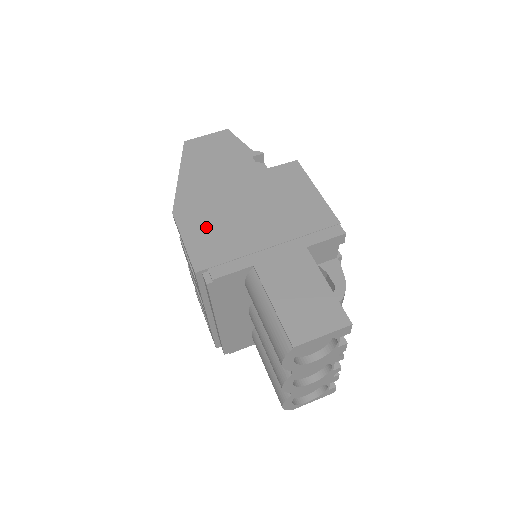
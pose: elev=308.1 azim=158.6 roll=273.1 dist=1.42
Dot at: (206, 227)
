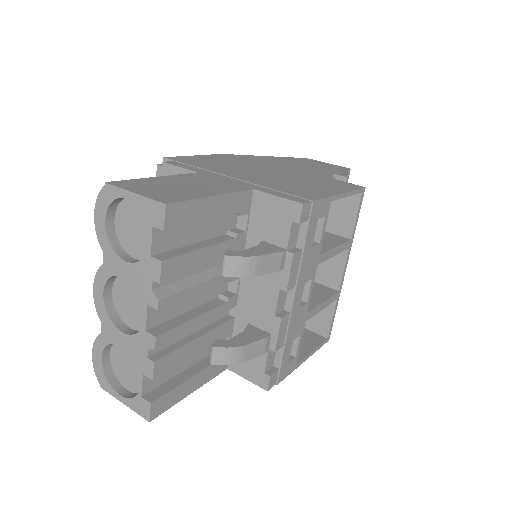
Dot at: (222, 161)
